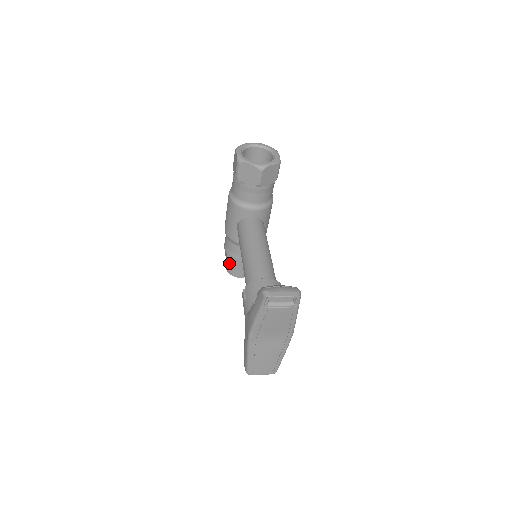
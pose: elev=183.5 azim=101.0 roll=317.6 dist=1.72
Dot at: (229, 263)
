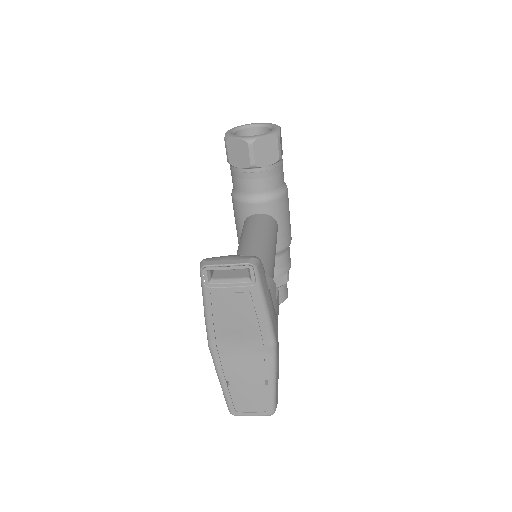
Dot at: occluded
